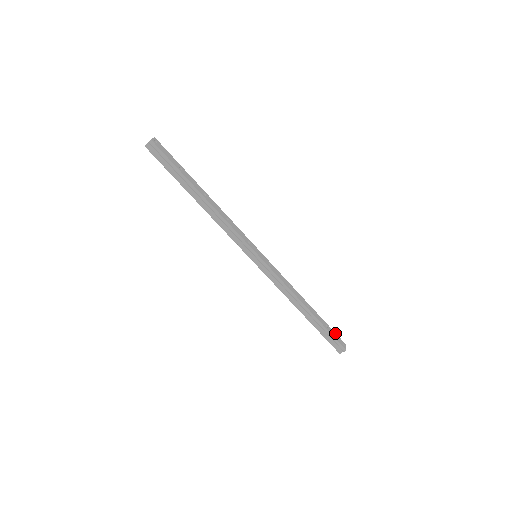
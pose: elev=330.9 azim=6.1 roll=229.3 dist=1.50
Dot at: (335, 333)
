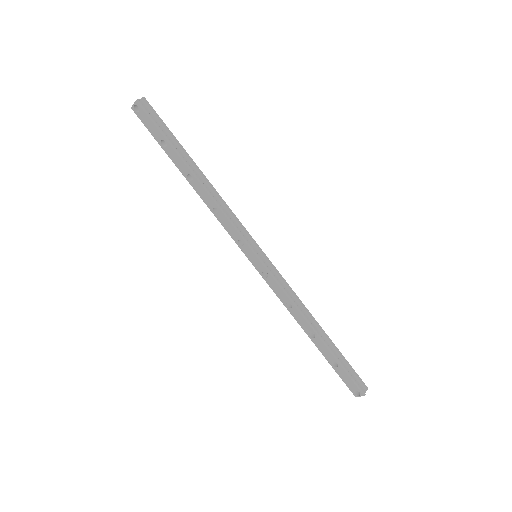
Dot at: occluded
